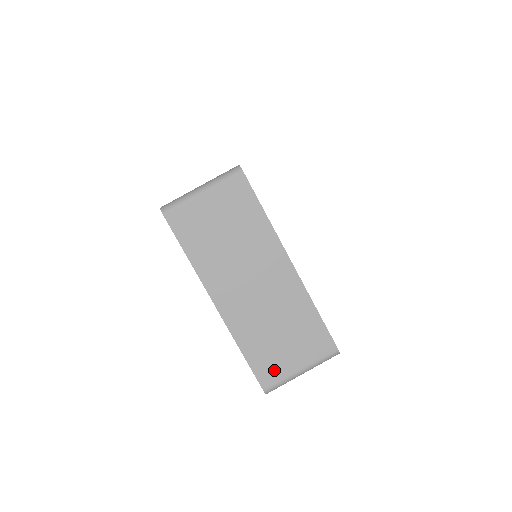
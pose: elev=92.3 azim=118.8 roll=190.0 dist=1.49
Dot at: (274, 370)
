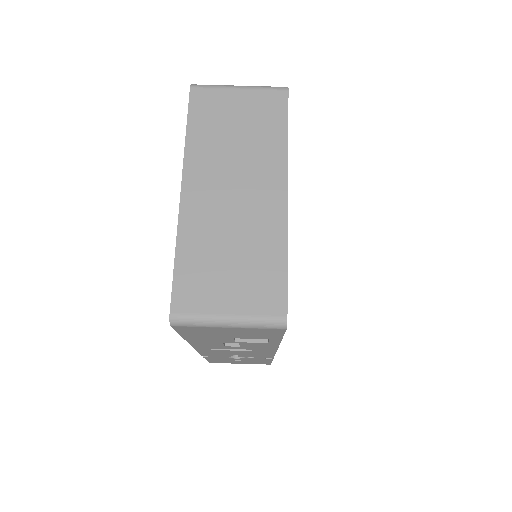
Dot at: (198, 296)
